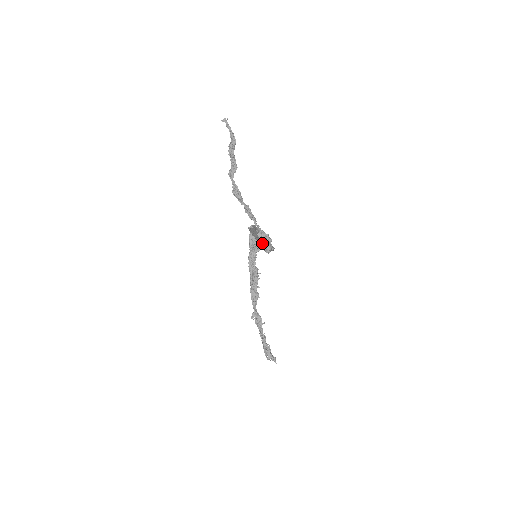
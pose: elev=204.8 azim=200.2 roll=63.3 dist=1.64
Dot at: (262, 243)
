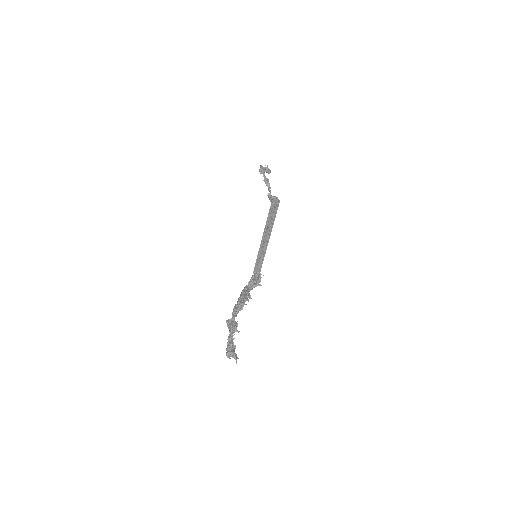
Dot at: (270, 198)
